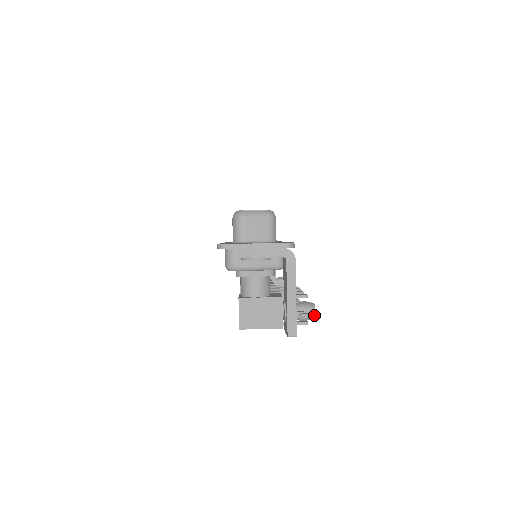
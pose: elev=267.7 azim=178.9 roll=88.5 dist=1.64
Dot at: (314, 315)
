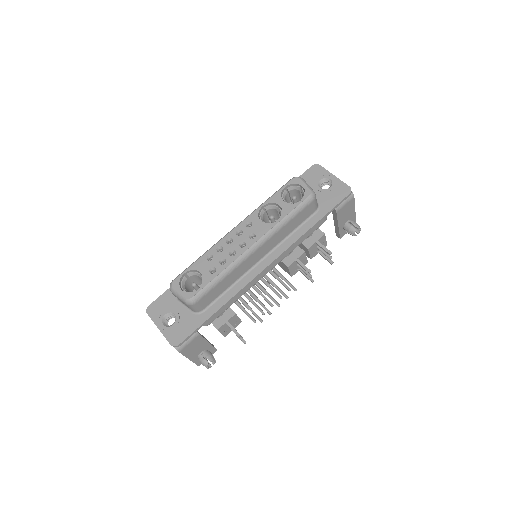
Dot at: (207, 368)
